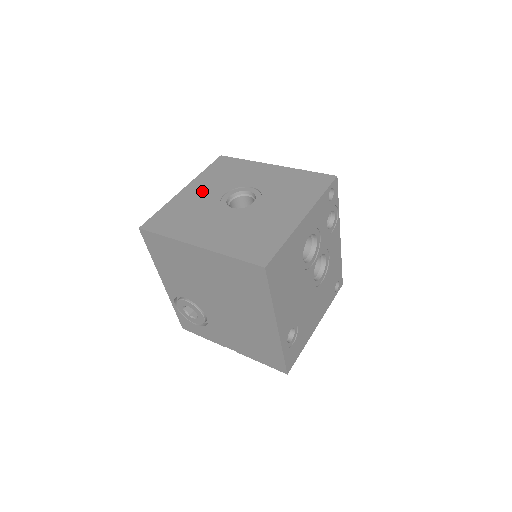
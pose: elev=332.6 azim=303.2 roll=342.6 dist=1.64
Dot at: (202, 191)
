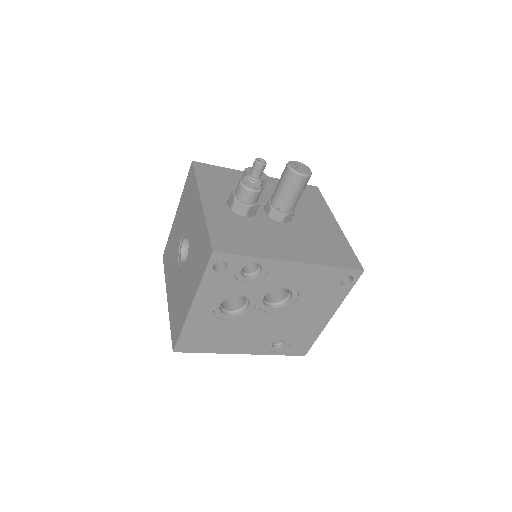
Dot at: (178, 224)
